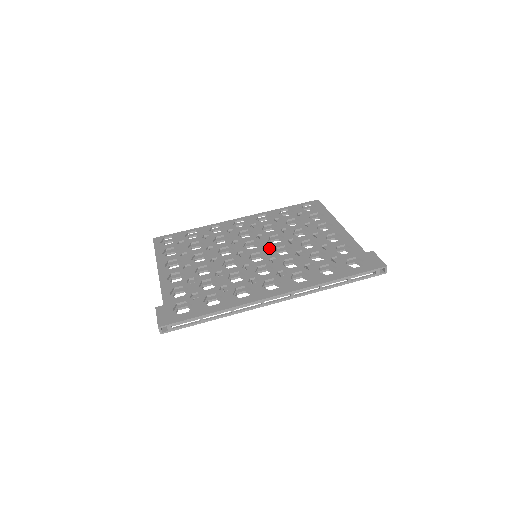
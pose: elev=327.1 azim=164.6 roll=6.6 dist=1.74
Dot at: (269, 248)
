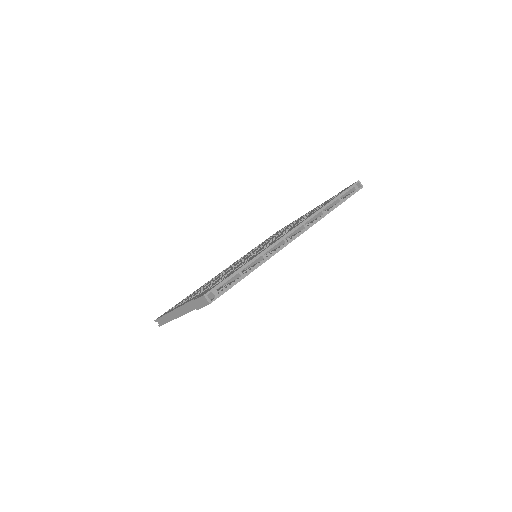
Dot at: occluded
